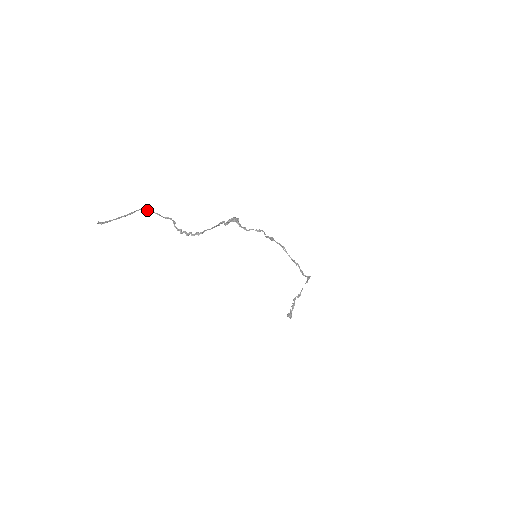
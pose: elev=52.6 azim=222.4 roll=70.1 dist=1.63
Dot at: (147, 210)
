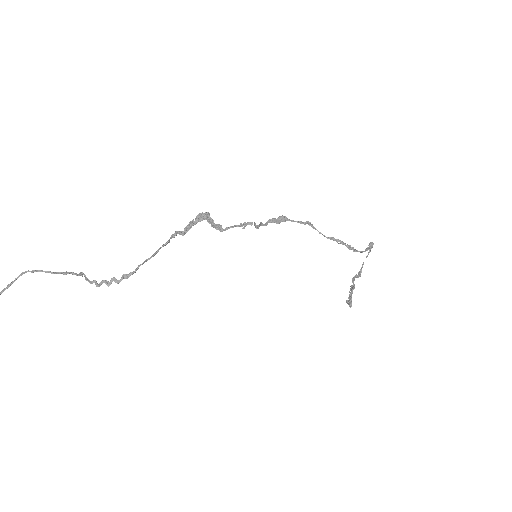
Dot at: (33, 271)
